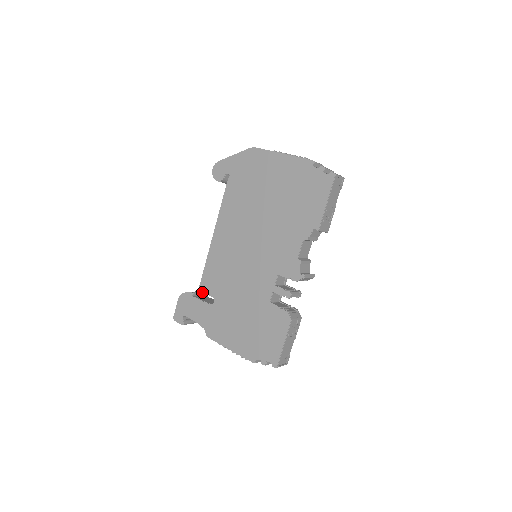
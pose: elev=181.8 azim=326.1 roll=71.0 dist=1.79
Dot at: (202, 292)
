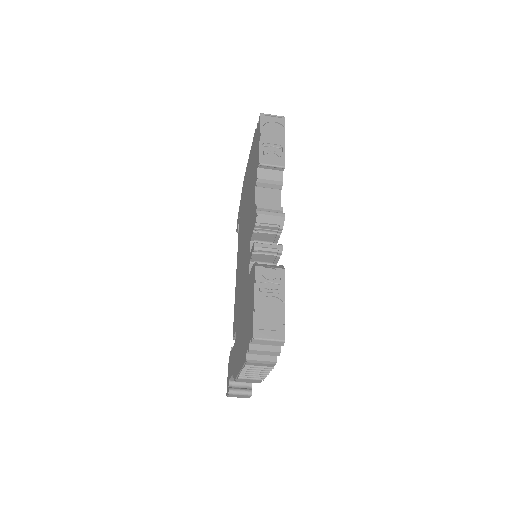
Dot at: (233, 337)
